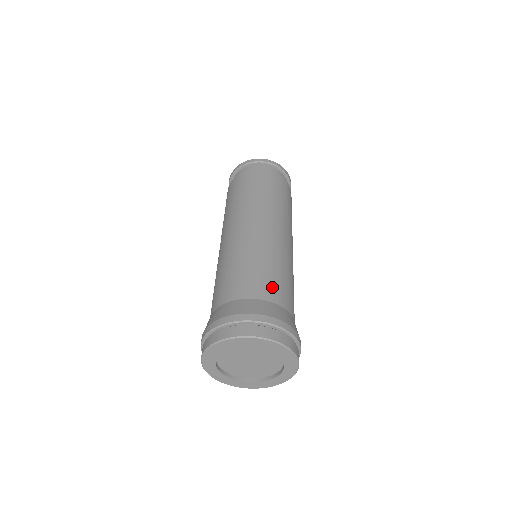
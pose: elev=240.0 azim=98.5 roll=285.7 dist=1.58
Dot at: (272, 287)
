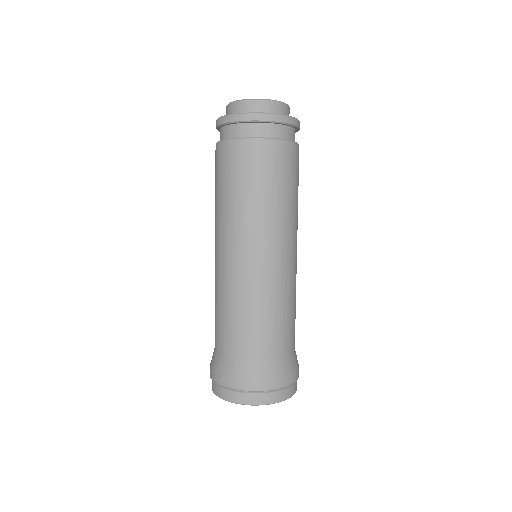
Dot at: (271, 341)
